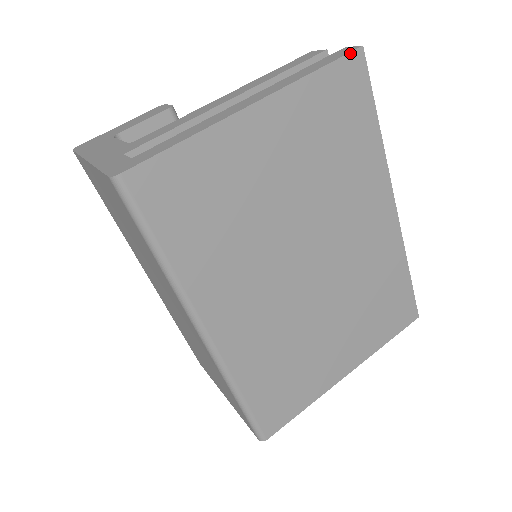
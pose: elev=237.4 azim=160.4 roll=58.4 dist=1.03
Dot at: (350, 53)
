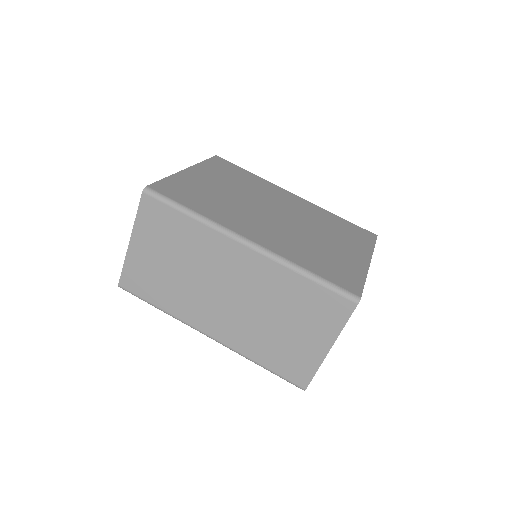
Dot at: (213, 157)
